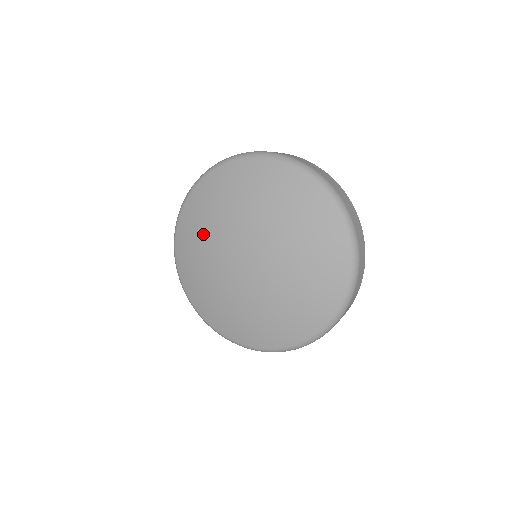
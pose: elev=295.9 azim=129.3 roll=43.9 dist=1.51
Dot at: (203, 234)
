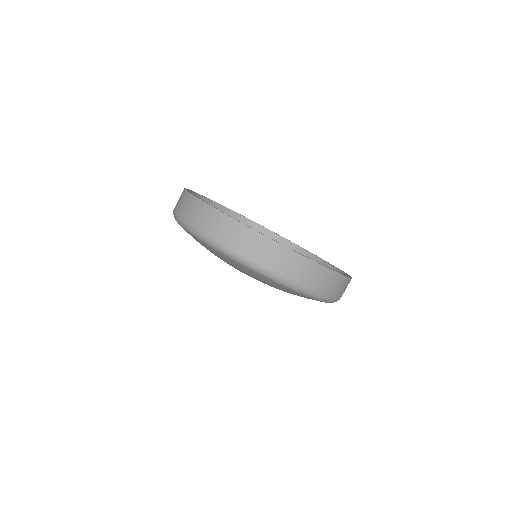
Dot at: occluded
